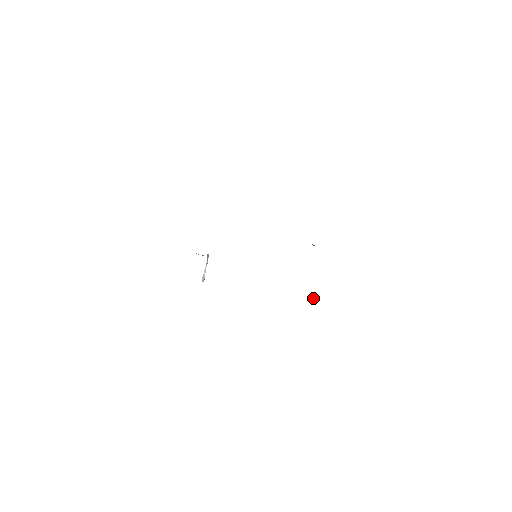
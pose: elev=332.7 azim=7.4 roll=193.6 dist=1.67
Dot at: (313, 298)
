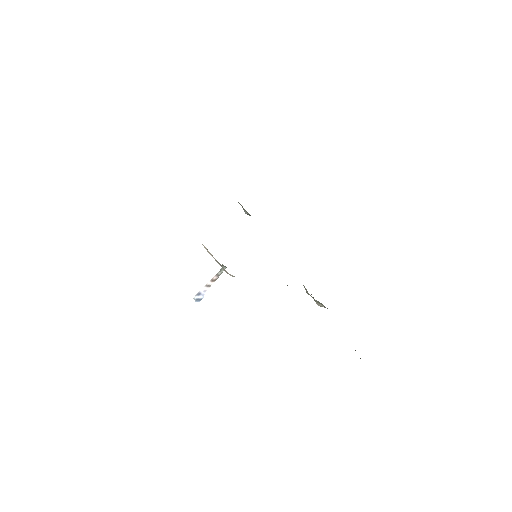
Dot at: (324, 307)
